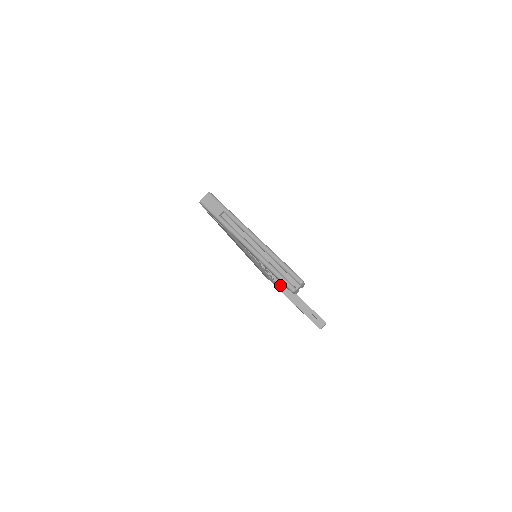
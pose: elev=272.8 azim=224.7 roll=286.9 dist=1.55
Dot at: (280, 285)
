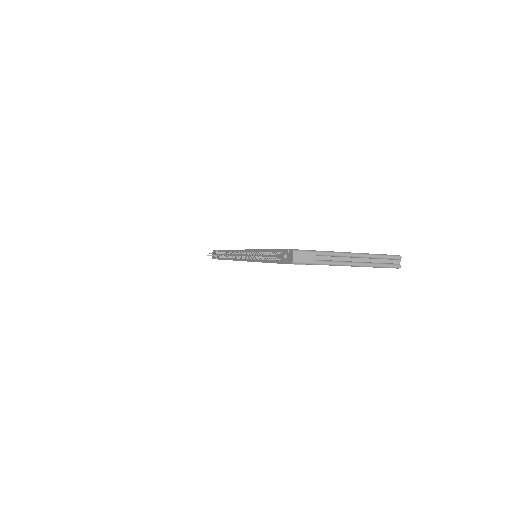
Dot at: occluded
